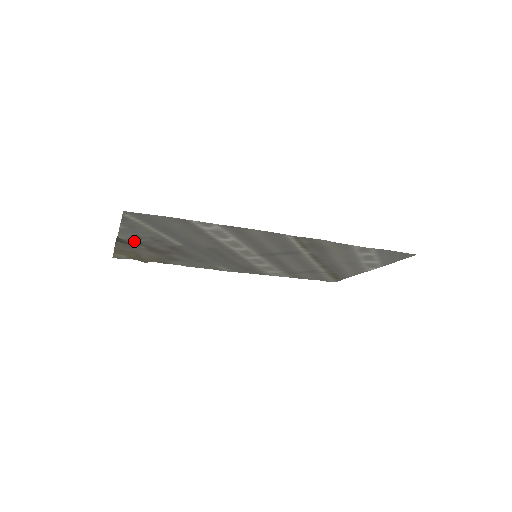
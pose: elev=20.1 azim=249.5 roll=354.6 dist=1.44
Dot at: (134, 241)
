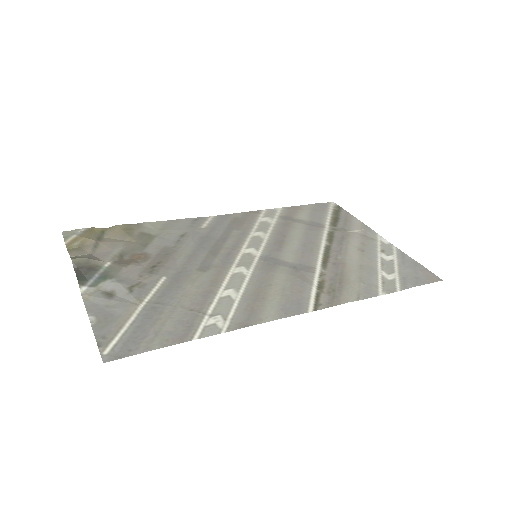
Dot at: (102, 281)
